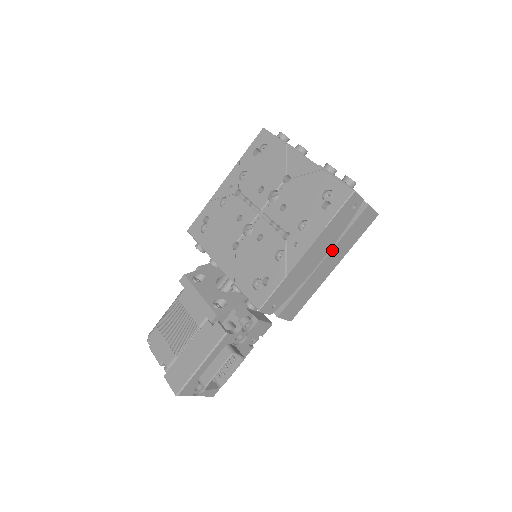
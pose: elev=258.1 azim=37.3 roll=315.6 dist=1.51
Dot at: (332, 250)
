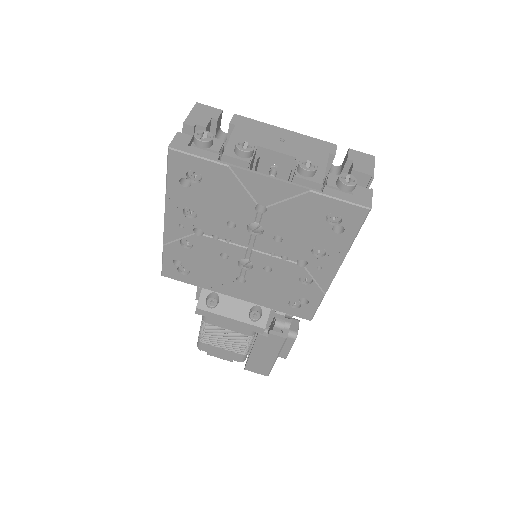
Dot at: occluded
